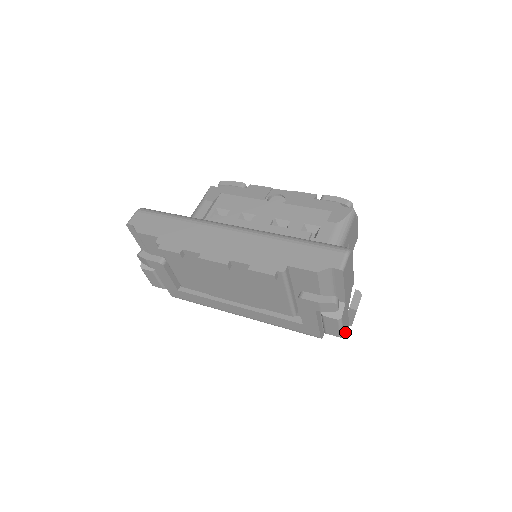
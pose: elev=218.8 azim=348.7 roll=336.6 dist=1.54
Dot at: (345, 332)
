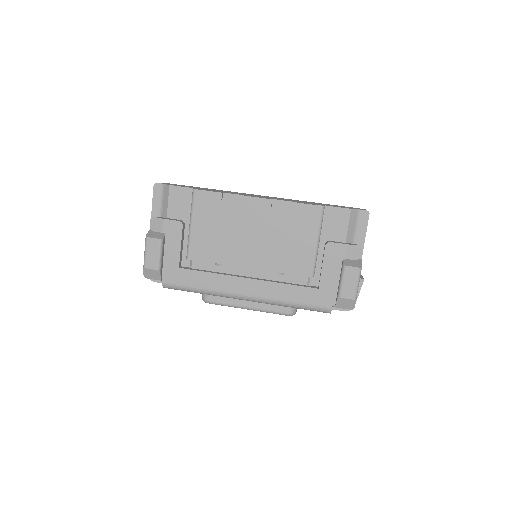
Dot at: occluded
